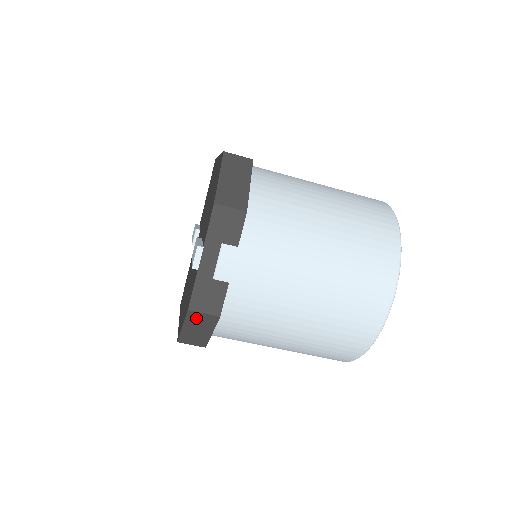
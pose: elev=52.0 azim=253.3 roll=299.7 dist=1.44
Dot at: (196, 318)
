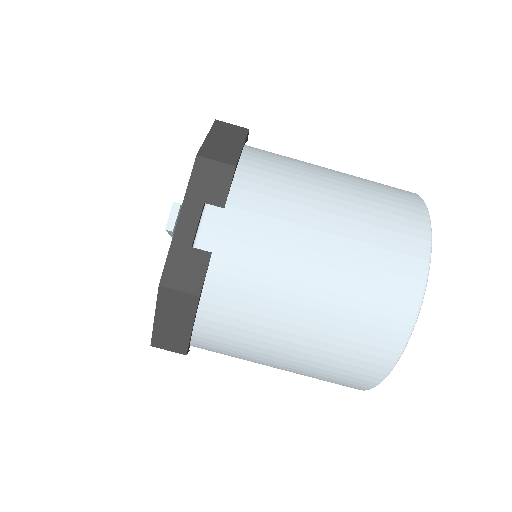
Dot at: (170, 300)
